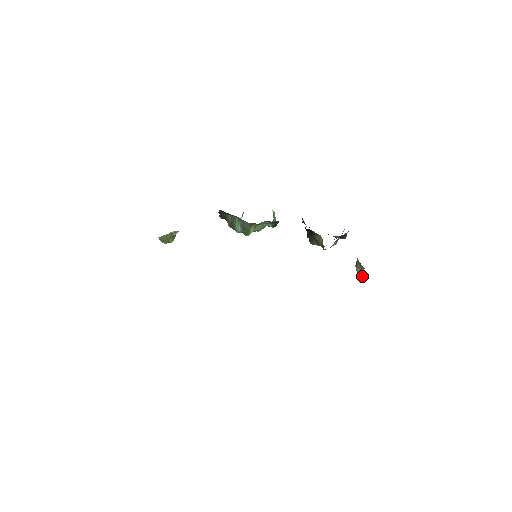
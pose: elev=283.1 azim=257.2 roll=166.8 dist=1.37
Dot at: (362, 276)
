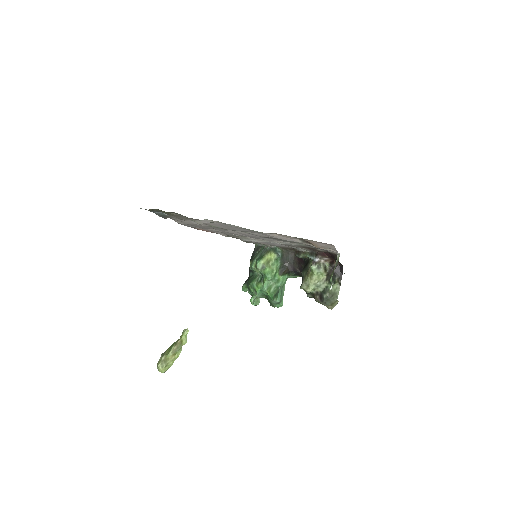
Dot at: occluded
